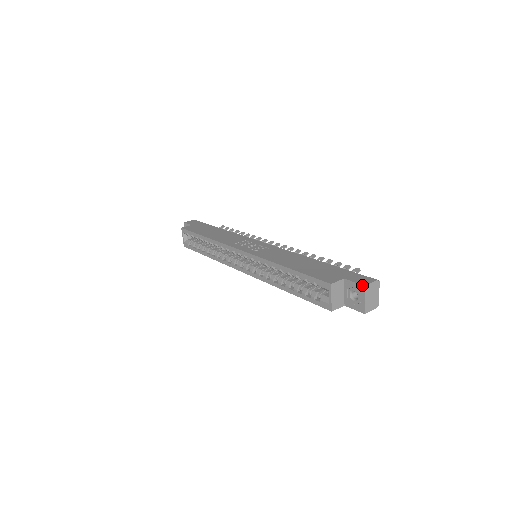
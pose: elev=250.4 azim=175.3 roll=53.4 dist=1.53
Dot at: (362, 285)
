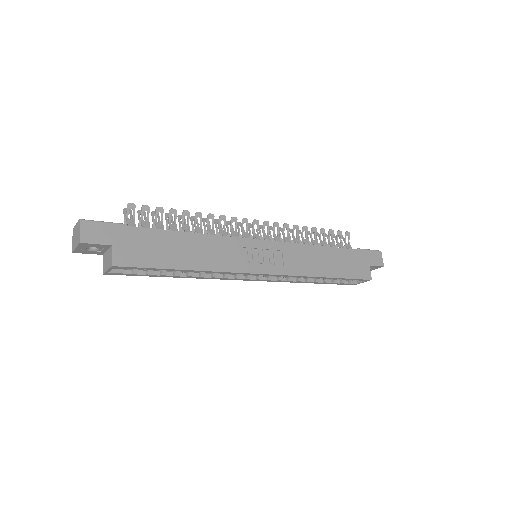
Dot at: occluded
